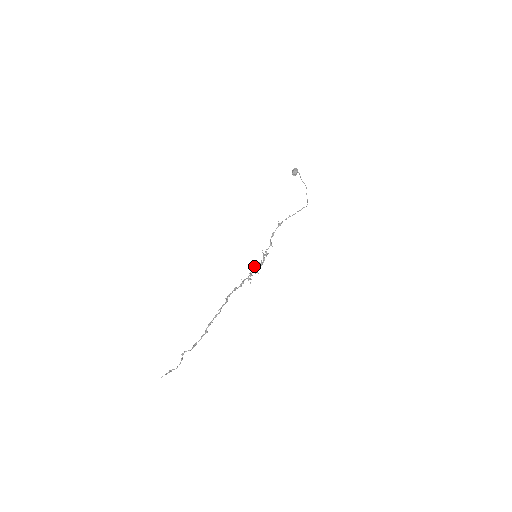
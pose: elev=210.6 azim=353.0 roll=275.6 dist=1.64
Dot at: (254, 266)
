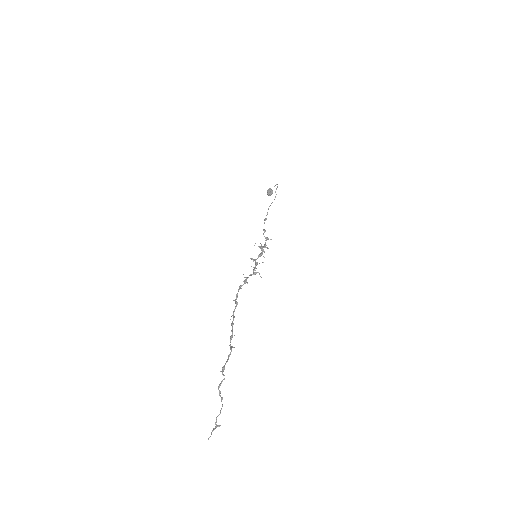
Dot at: (252, 259)
